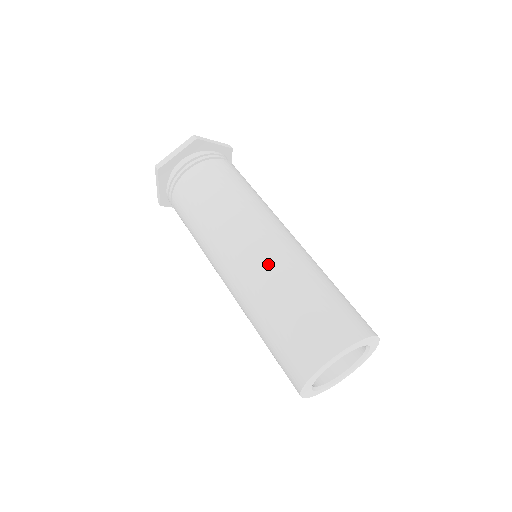
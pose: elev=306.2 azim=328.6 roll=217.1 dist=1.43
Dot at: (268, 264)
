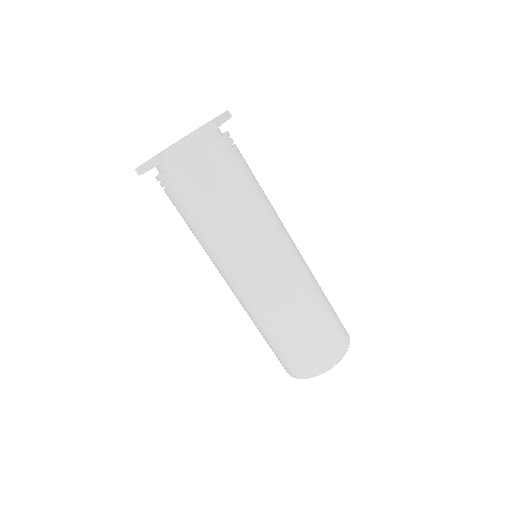
Dot at: (291, 292)
